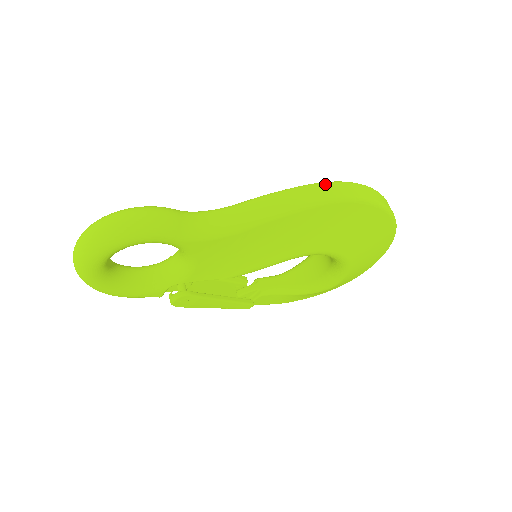
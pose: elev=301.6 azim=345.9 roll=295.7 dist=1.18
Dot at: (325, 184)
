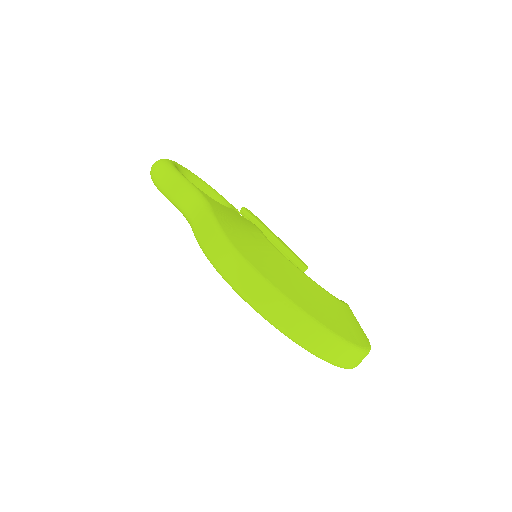
Dot at: (224, 245)
